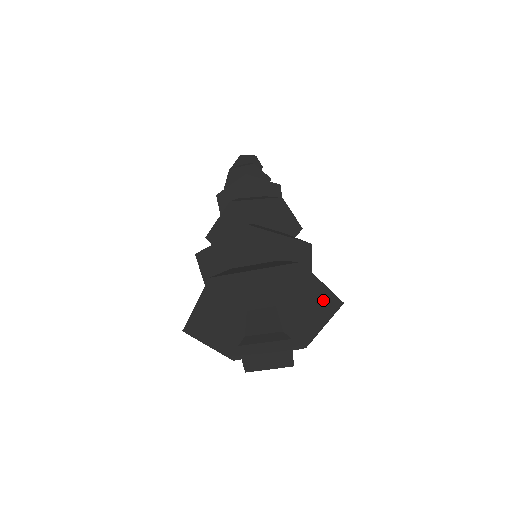
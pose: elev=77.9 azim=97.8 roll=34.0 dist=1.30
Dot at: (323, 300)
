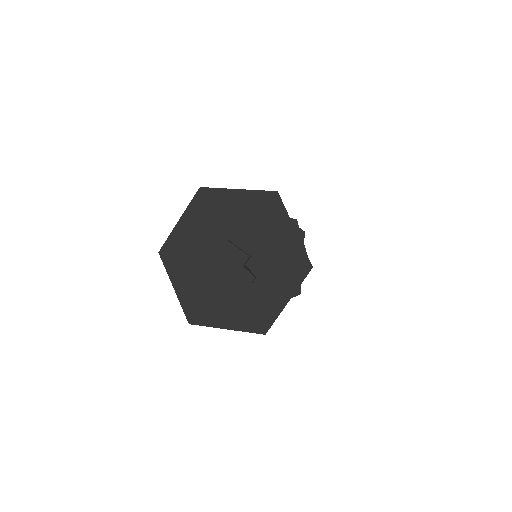
Dot at: (257, 204)
